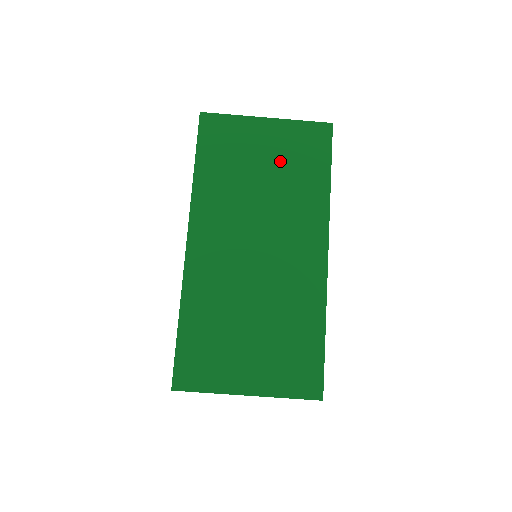
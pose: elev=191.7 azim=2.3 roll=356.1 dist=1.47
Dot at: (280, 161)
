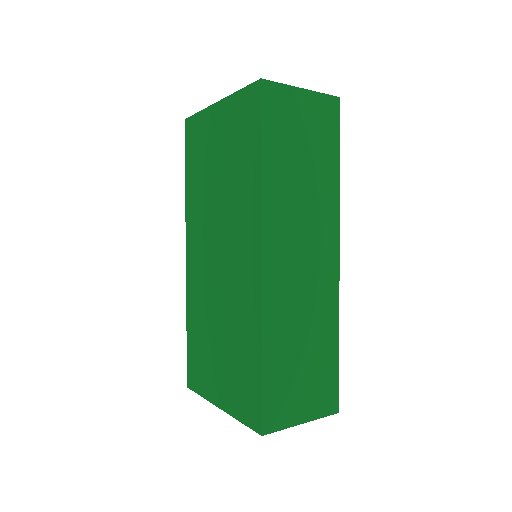
Dot at: (227, 152)
